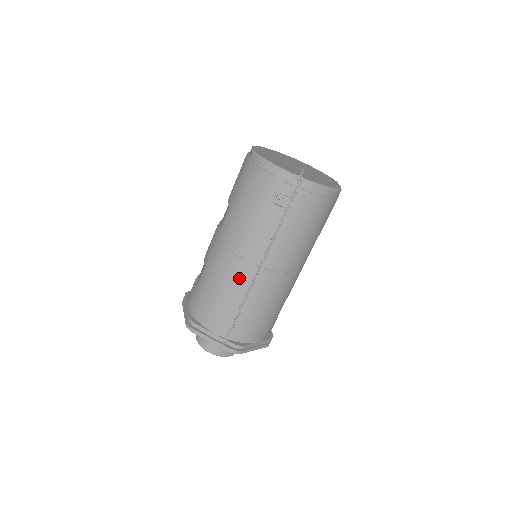
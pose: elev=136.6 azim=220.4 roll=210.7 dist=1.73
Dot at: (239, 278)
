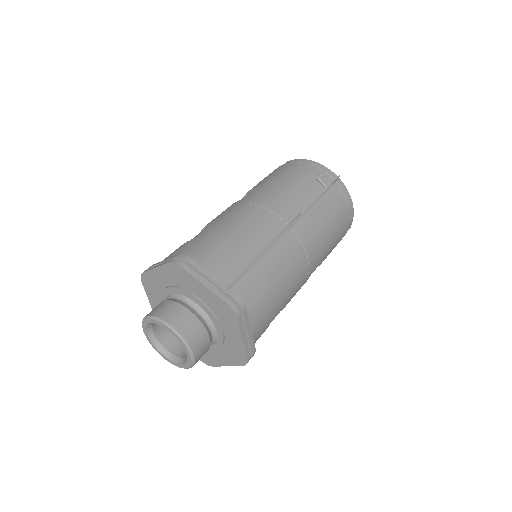
Dot at: (265, 227)
